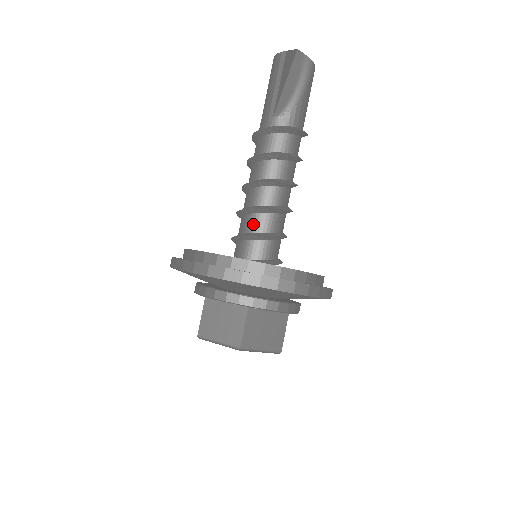
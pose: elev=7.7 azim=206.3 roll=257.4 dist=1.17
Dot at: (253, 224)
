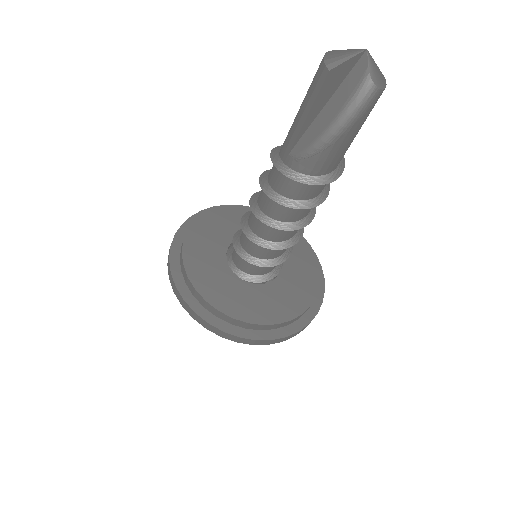
Dot at: (246, 244)
